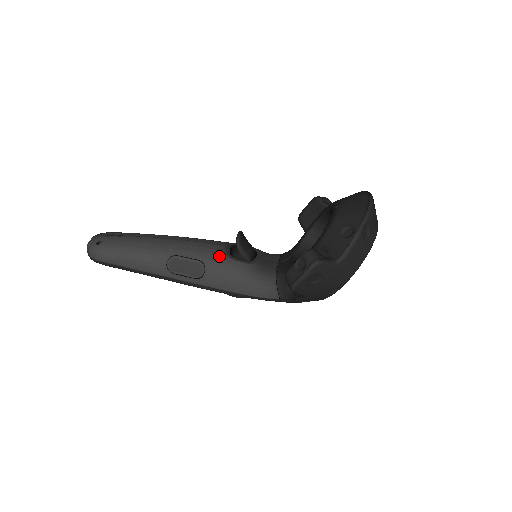
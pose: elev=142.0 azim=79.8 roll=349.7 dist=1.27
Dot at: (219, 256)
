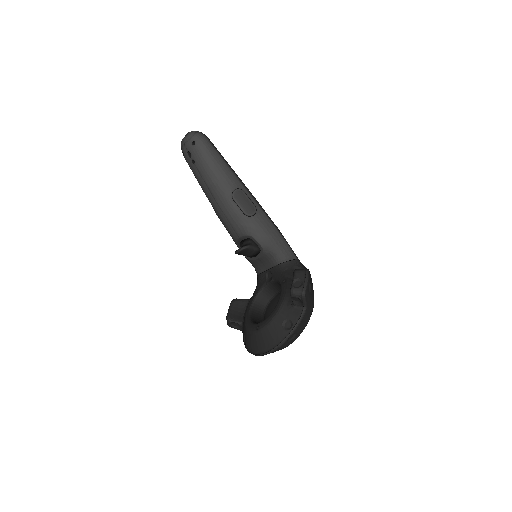
Dot at: (233, 239)
